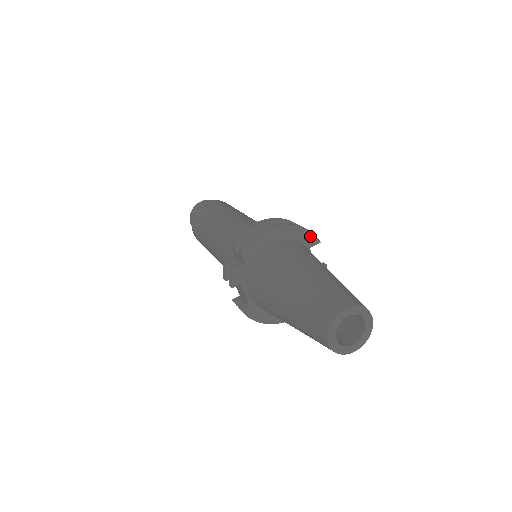
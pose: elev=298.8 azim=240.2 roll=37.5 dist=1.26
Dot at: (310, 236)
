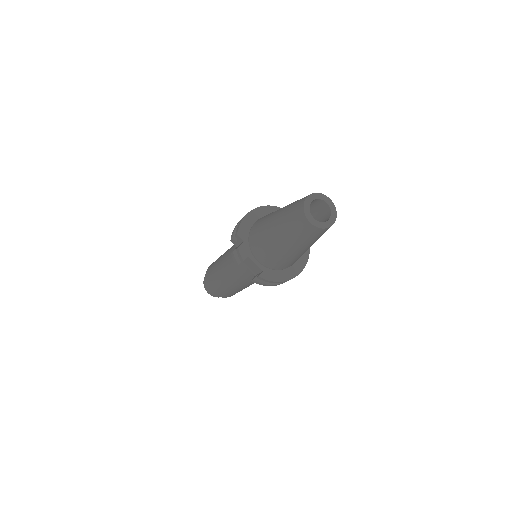
Dot at: occluded
